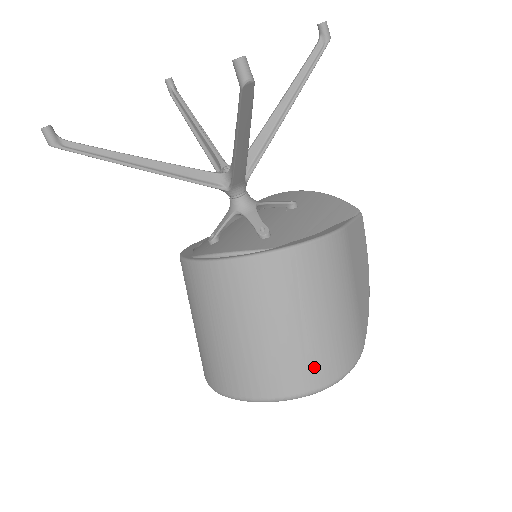
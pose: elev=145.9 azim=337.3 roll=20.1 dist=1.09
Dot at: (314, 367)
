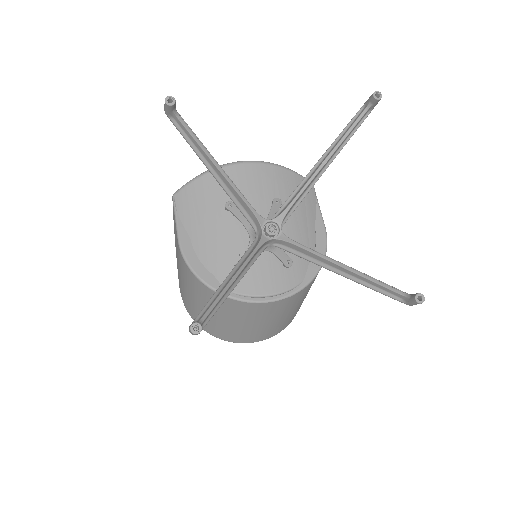
Dot at: (296, 313)
